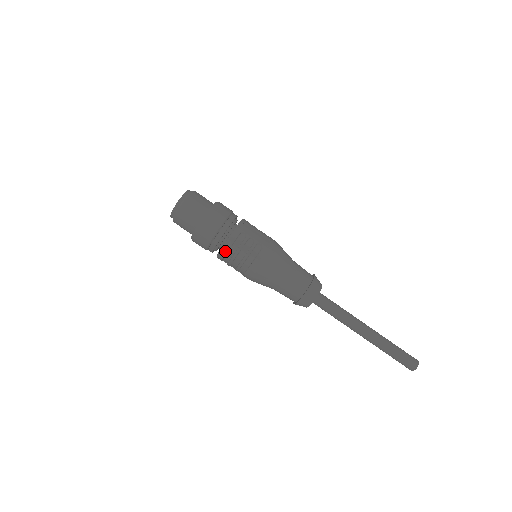
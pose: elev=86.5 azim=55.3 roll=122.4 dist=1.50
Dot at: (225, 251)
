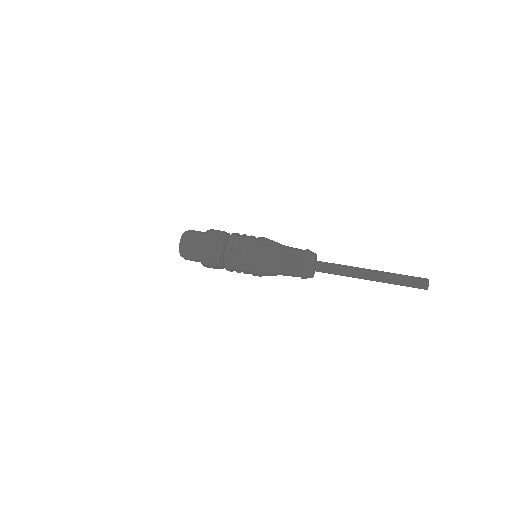
Dot at: (235, 234)
